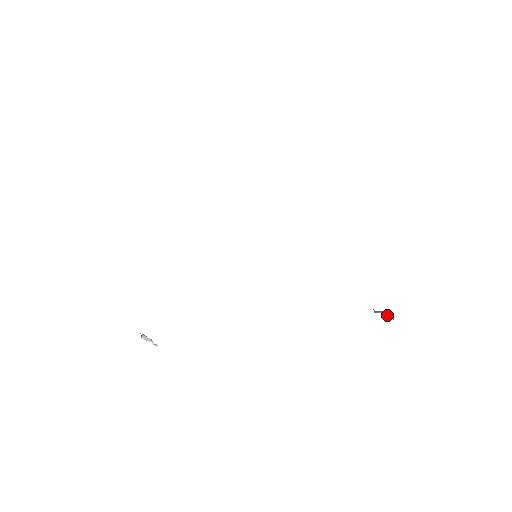
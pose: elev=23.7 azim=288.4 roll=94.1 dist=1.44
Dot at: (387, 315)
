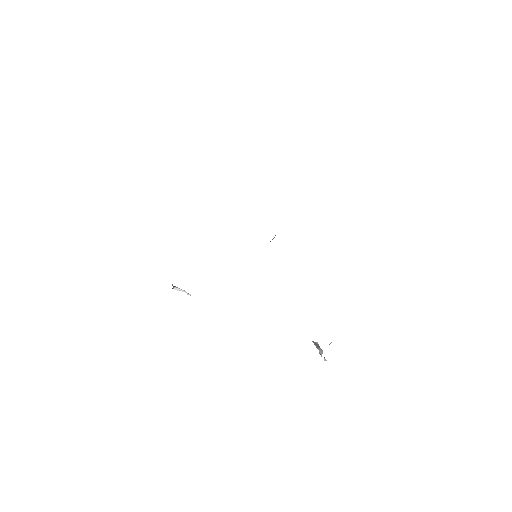
Dot at: (320, 353)
